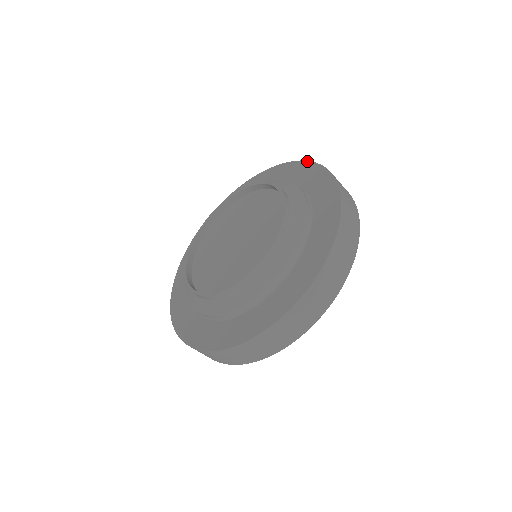
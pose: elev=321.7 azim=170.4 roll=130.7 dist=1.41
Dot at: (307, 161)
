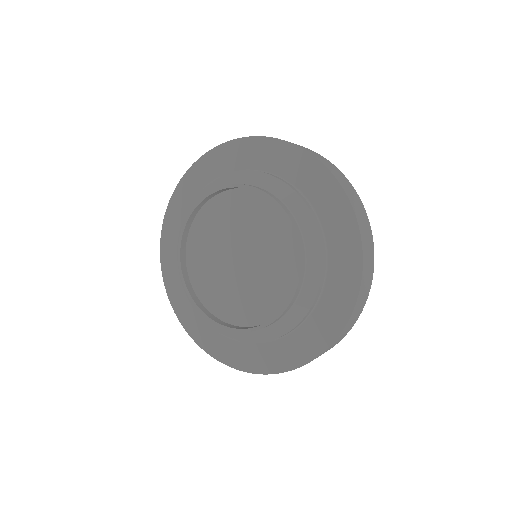
Dot at: (212, 149)
